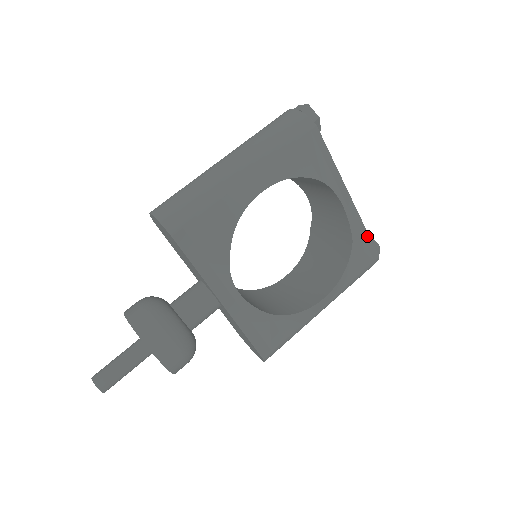
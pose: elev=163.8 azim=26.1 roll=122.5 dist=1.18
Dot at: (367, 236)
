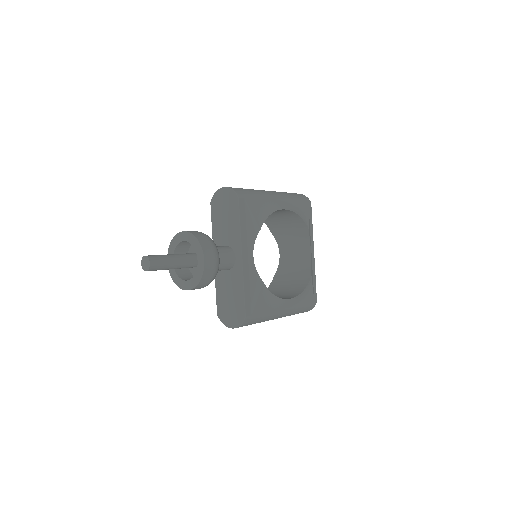
Dot at: (315, 283)
